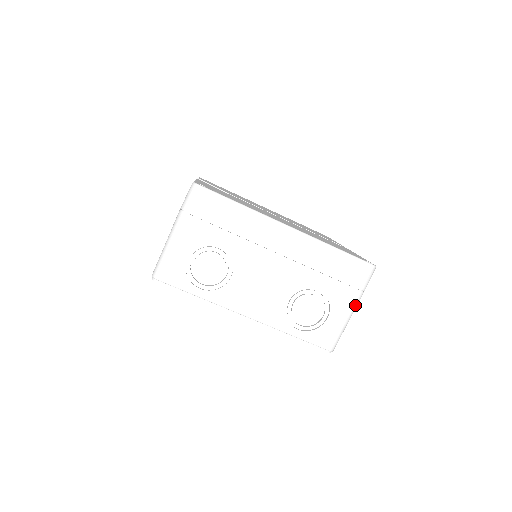
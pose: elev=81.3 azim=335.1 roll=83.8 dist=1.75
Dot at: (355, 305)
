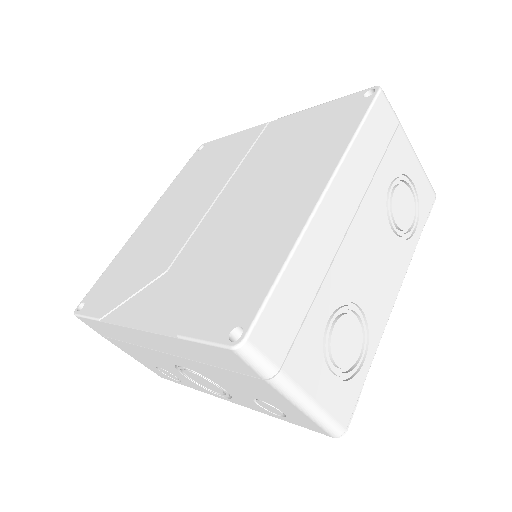
Dot at: (408, 139)
